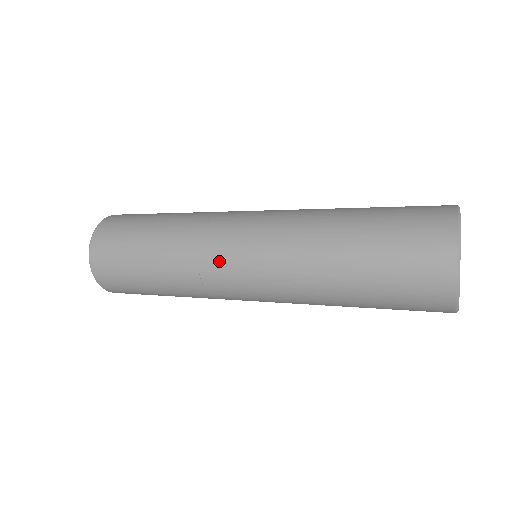
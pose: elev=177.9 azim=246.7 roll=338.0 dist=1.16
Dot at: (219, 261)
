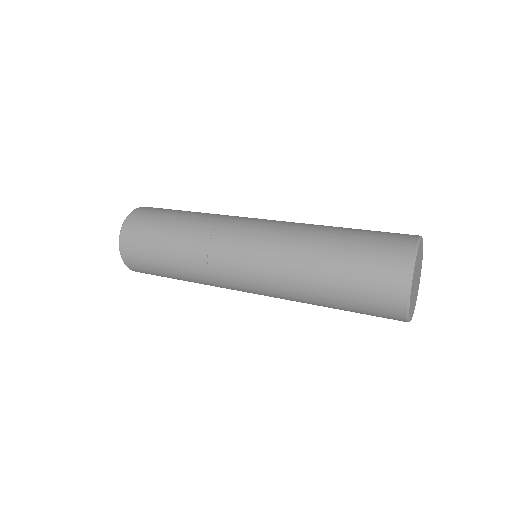
Dot at: (231, 287)
